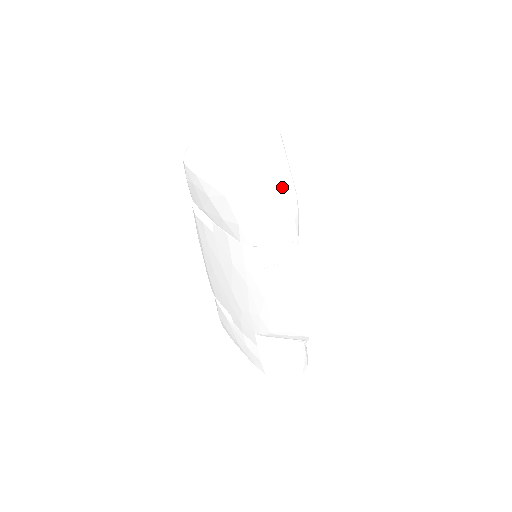
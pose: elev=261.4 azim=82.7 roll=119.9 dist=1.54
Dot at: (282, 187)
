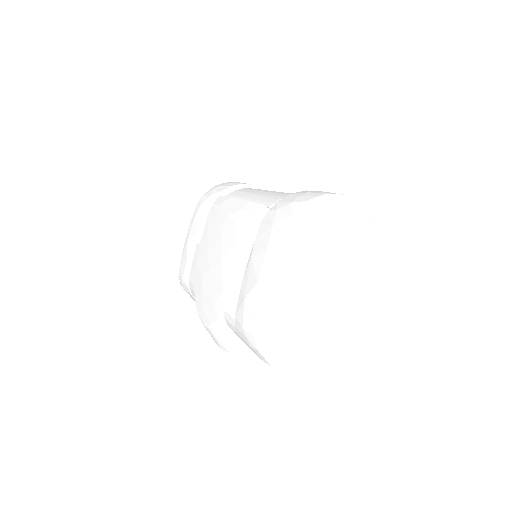
Dot at: (290, 351)
